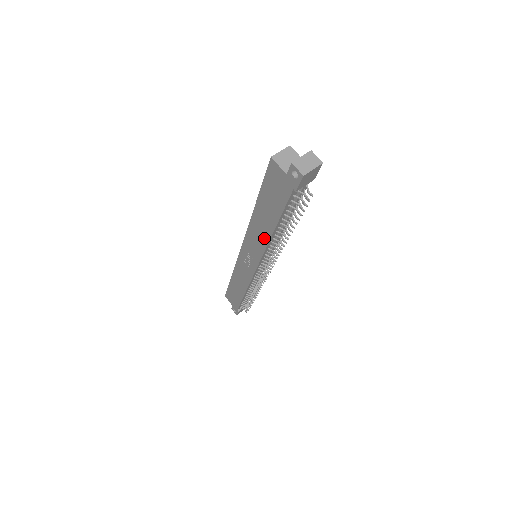
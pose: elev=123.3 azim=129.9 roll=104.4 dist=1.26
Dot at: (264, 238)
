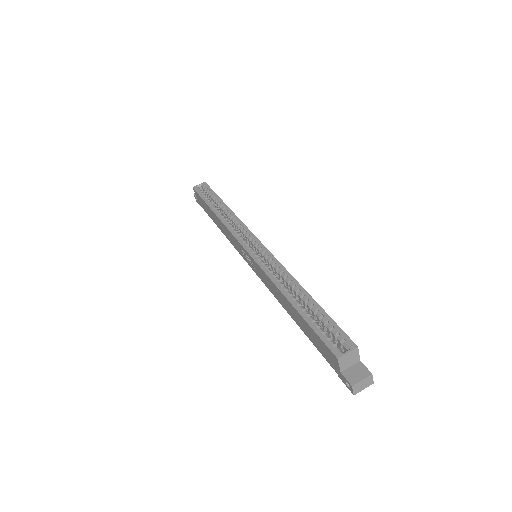
Dot at: (280, 300)
